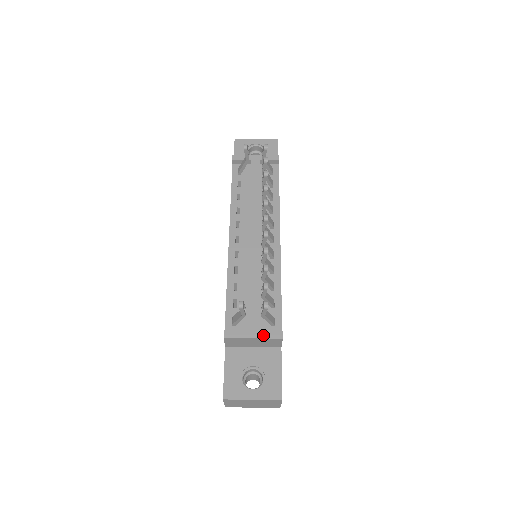
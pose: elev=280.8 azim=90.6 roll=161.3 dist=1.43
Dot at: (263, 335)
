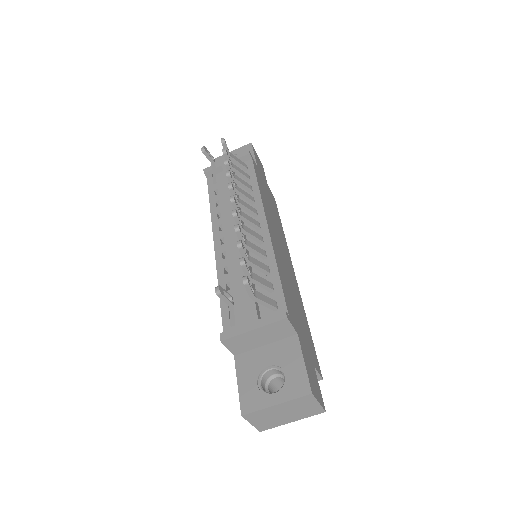
Dot at: (264, 322)
